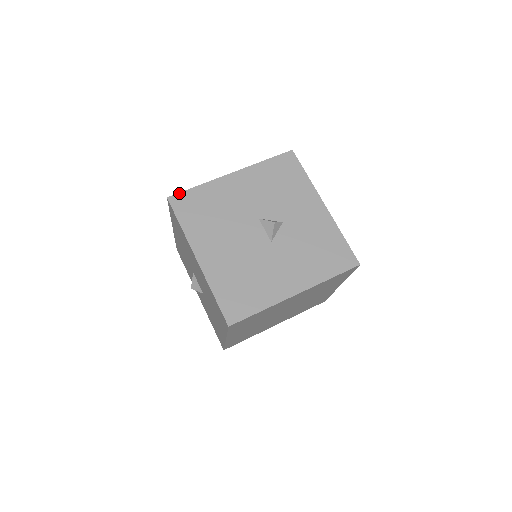
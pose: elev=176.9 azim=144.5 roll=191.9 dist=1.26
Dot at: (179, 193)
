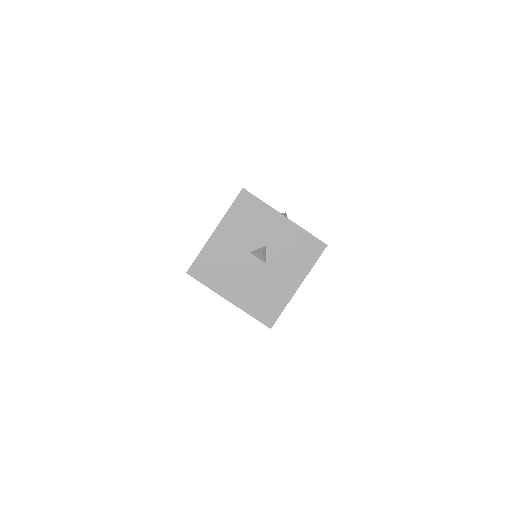
Dot at: (191, 266)
